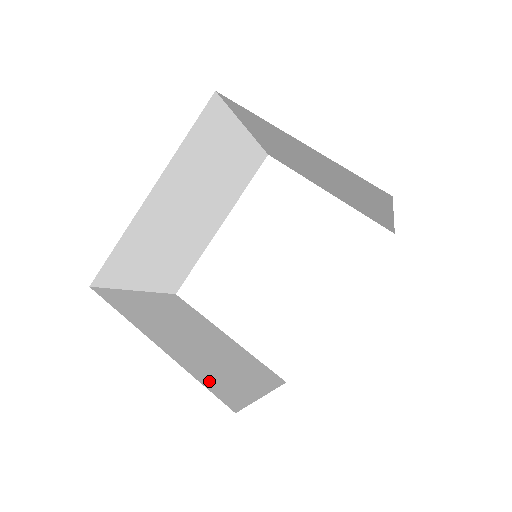
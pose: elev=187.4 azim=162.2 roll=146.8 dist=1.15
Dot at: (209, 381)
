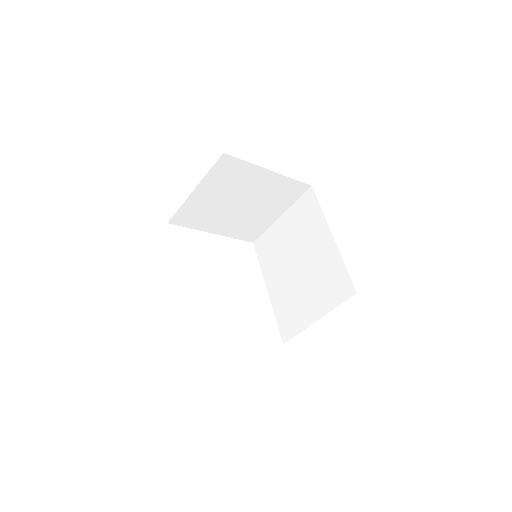
Dot at: occluded
